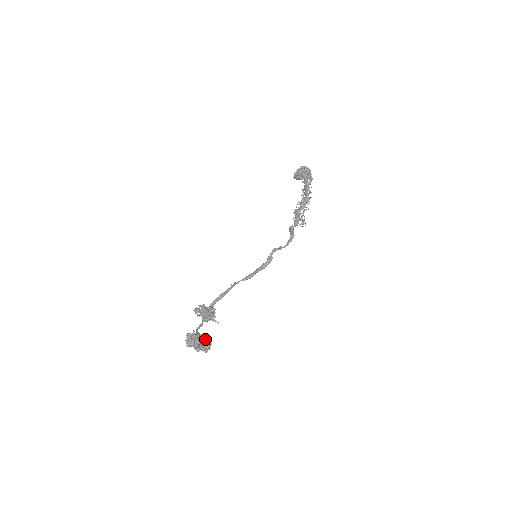
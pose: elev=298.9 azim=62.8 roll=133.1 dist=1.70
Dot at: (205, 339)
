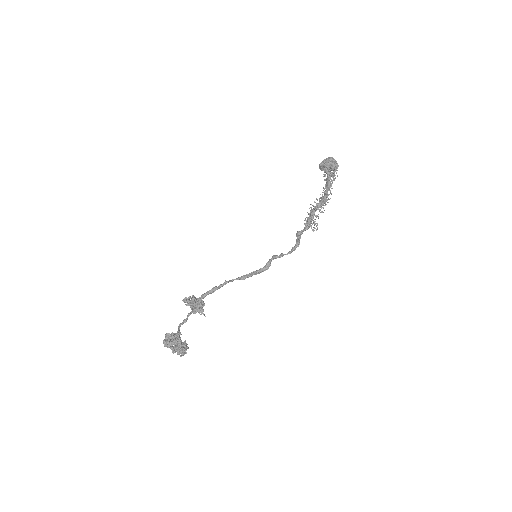
Dot at: (183, 342)
